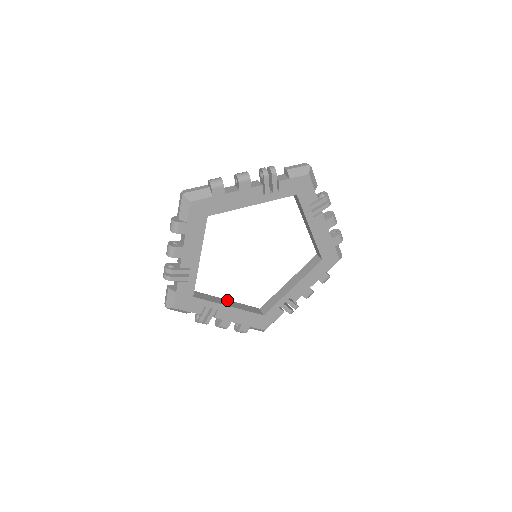
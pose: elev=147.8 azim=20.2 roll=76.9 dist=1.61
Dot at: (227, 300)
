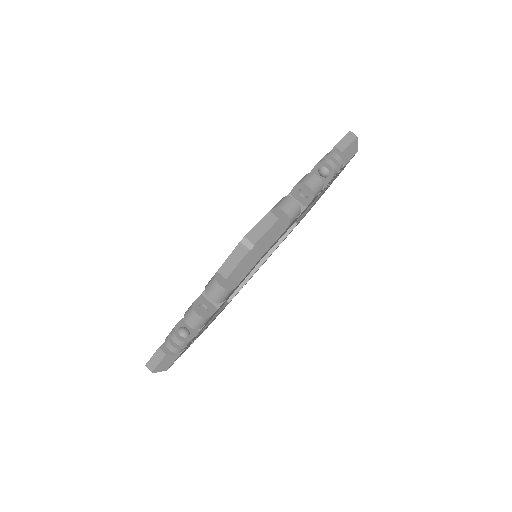
Dot at: occluded
